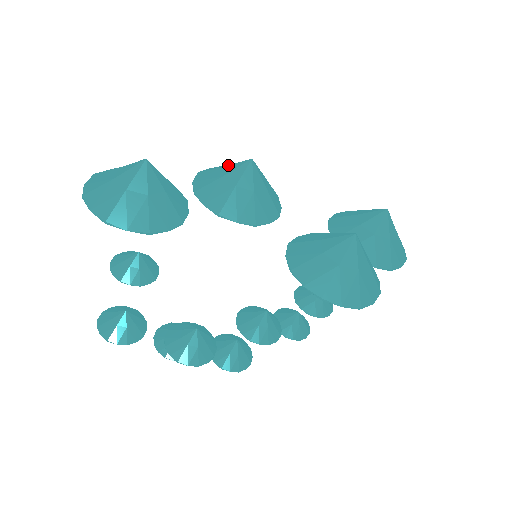
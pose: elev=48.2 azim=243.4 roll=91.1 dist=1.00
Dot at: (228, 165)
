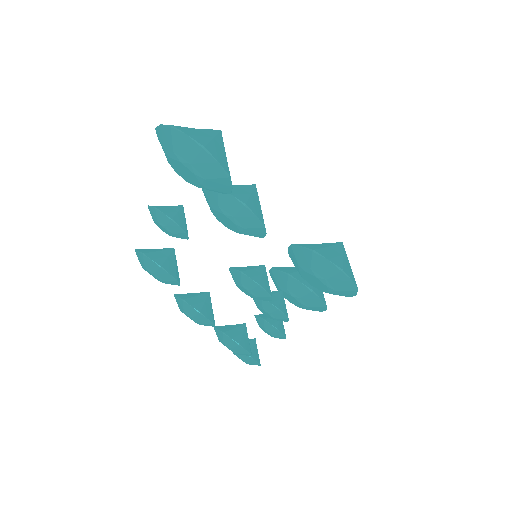
Dot at: (233, 185)
